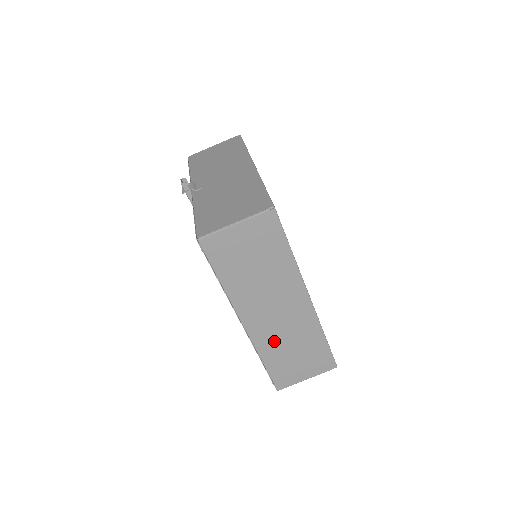
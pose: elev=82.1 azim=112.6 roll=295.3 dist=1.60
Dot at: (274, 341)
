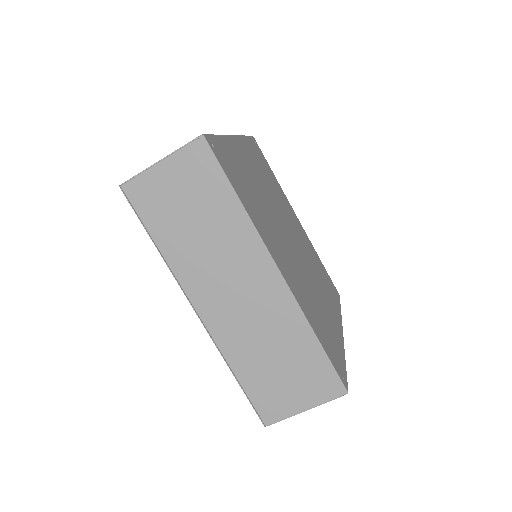
Dot at: (243, 340)
